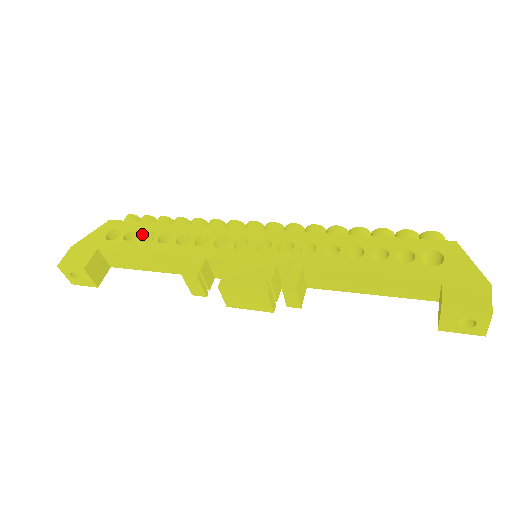
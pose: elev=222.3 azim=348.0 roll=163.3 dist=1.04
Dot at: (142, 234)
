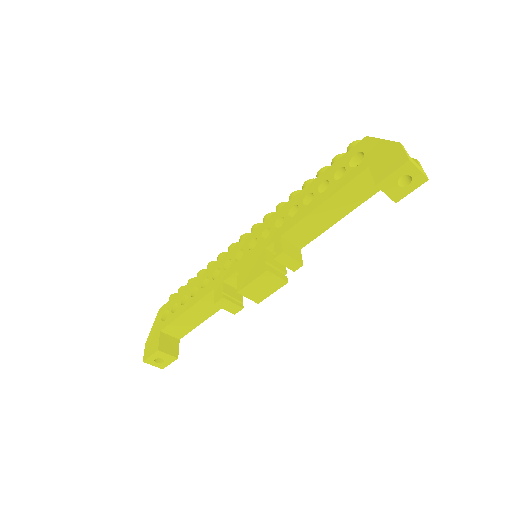
Dot at: (181, 301)
